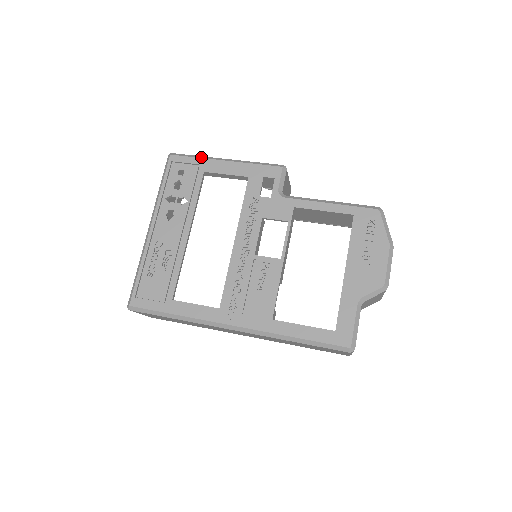
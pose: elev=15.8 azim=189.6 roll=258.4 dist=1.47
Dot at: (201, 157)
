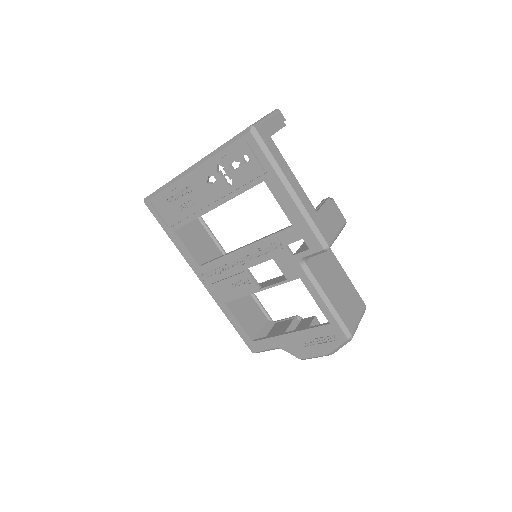
Dot at: (274, 165)
